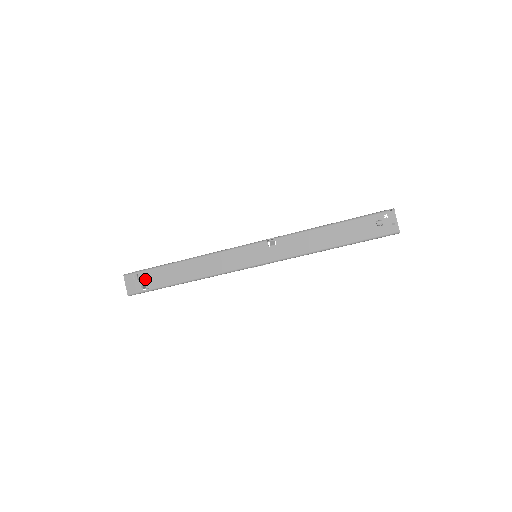
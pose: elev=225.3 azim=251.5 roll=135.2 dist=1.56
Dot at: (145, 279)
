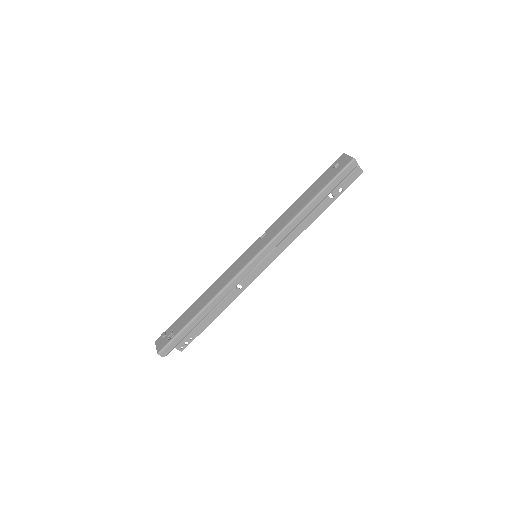
Dot at: (171, 331)
